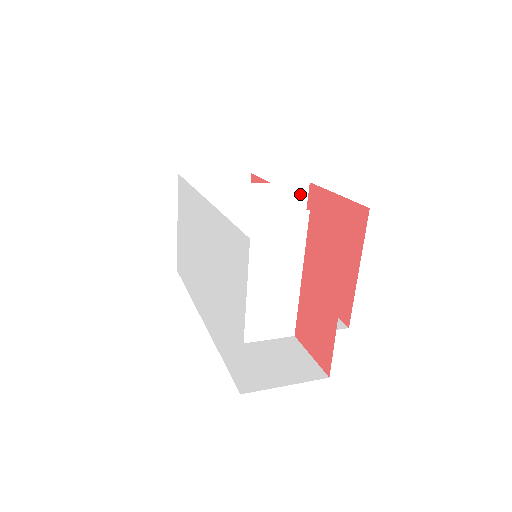
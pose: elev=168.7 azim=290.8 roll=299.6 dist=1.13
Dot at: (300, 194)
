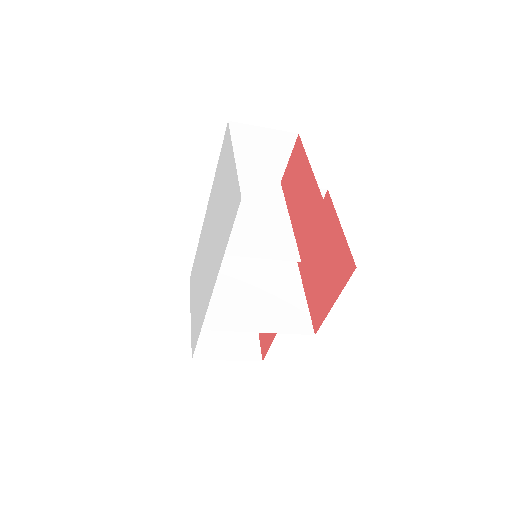
Dot at: (291, 265)
